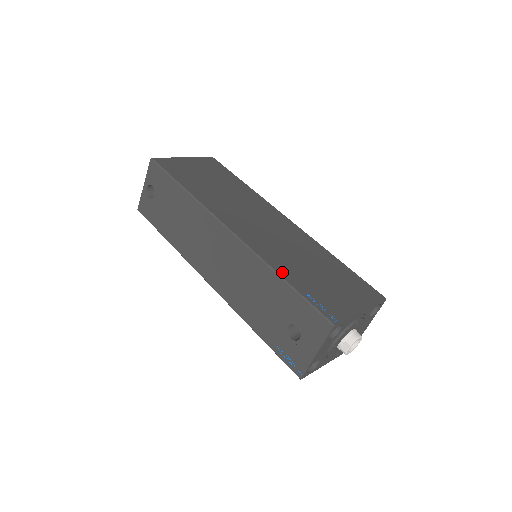
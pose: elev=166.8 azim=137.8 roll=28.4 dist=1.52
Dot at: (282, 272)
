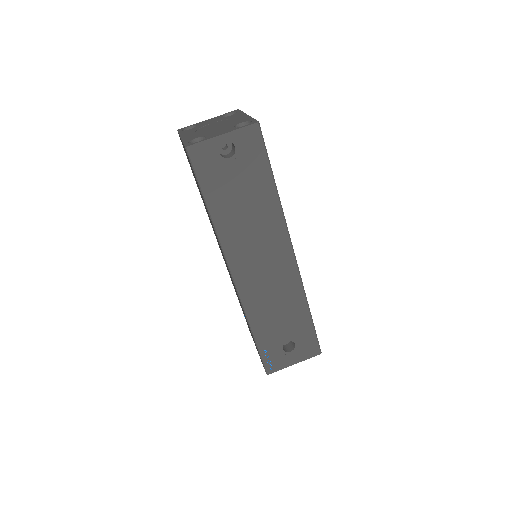
Dot at: occluded
